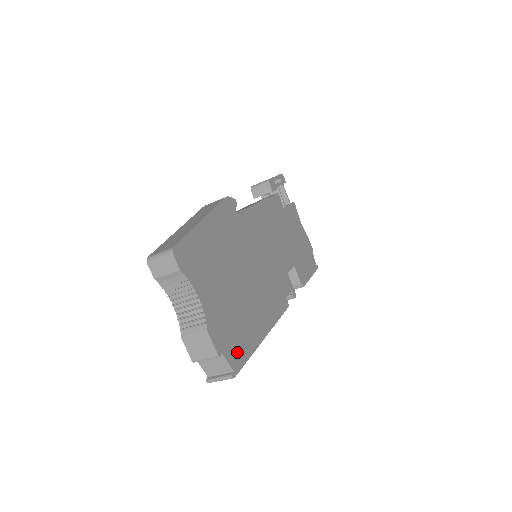
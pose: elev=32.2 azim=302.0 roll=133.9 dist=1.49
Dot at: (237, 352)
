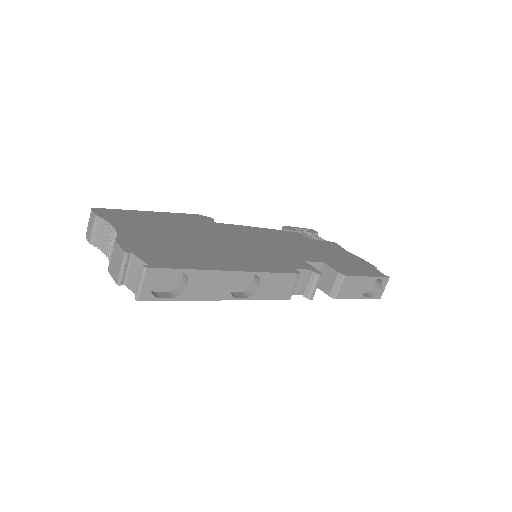
Dot at: (164, 260)
